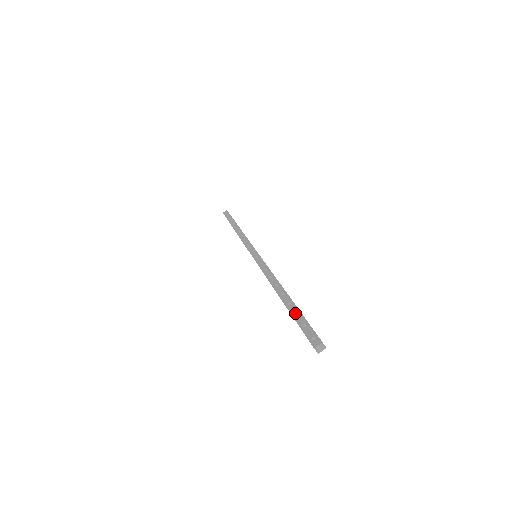
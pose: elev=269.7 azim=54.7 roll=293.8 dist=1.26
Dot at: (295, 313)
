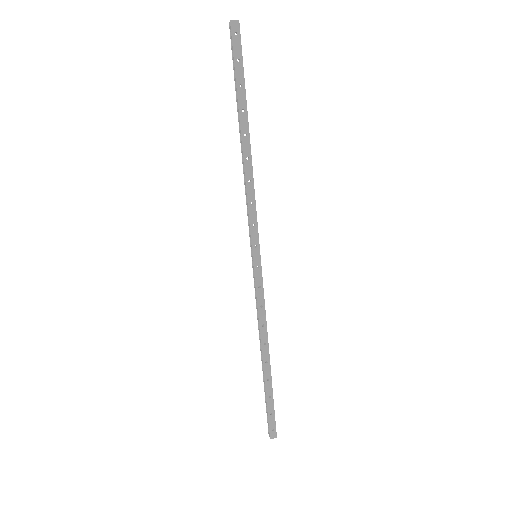
Dot at: (239, 89)
